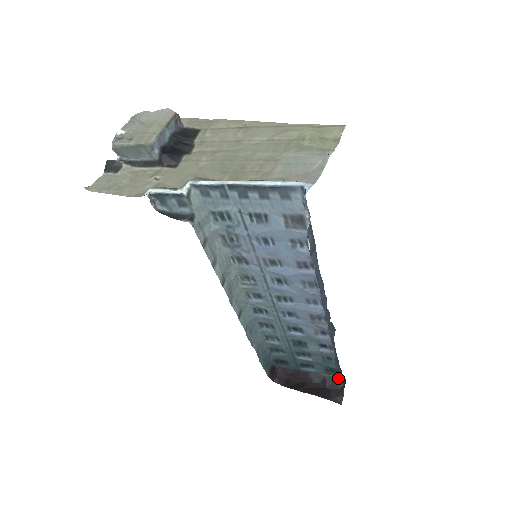
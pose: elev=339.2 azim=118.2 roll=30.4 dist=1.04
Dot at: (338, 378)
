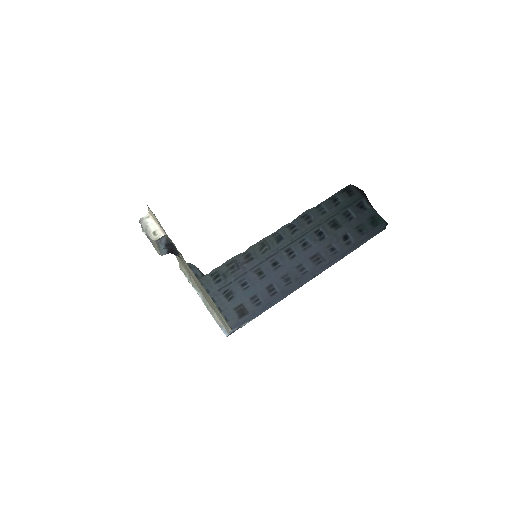
Dot at: (384, 220)
